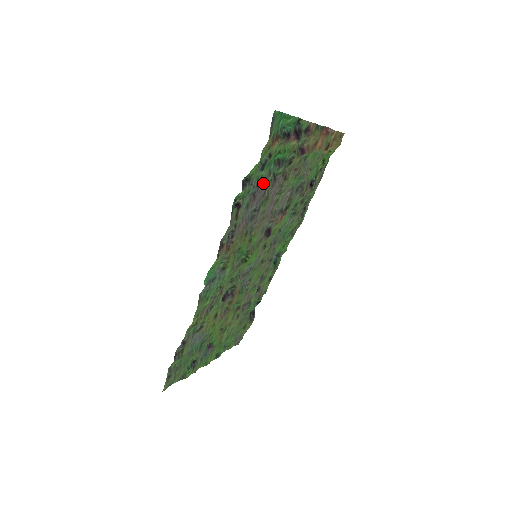
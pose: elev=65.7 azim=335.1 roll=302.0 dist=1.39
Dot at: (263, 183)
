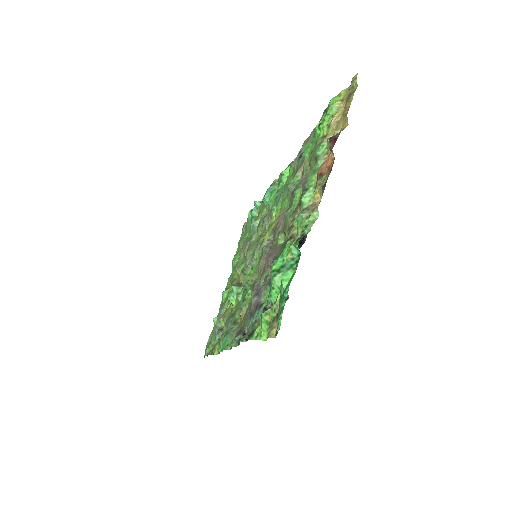
Dot at: (262, 287)
